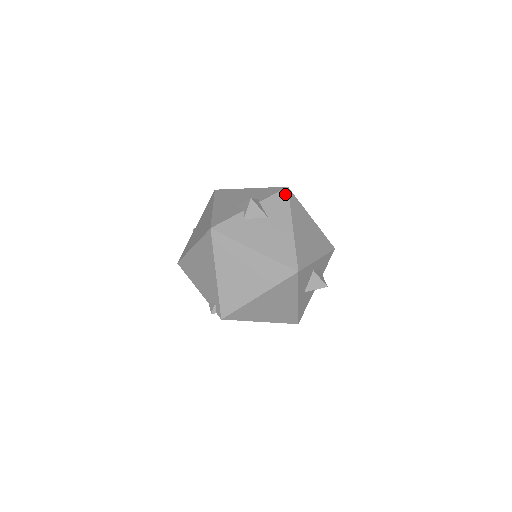
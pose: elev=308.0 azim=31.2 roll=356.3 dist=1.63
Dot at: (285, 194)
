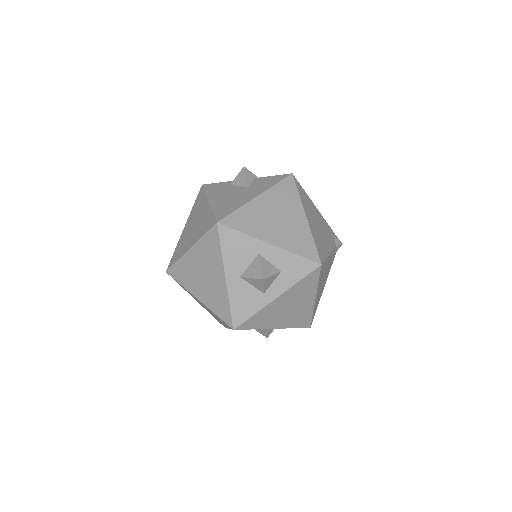
Dot at: (283, 177)
